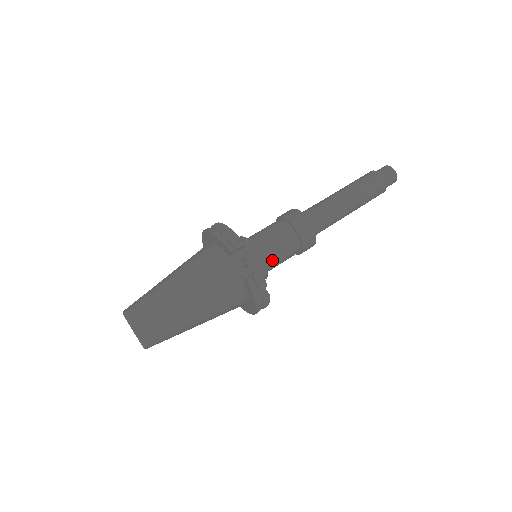
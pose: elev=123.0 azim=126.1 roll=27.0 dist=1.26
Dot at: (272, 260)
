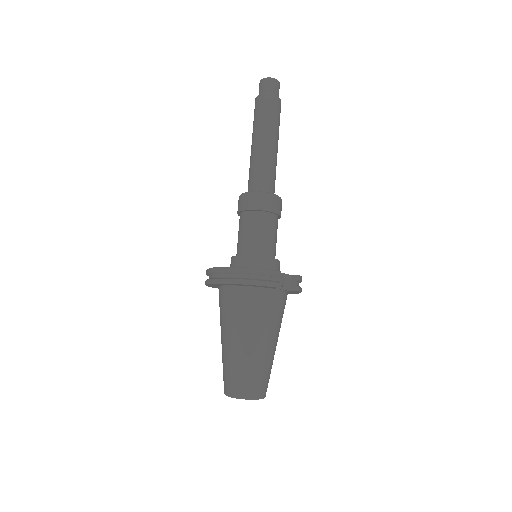
Dot at: (275, 251)
